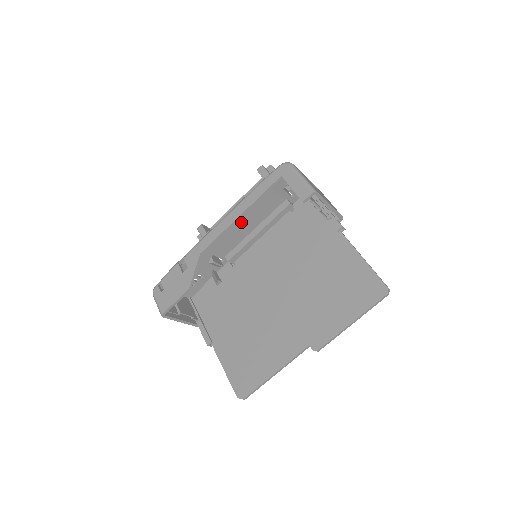
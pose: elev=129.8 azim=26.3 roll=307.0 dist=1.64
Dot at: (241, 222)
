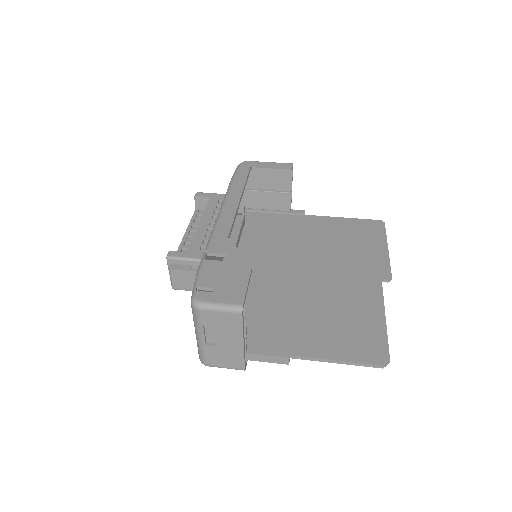
Dot at: occluded
